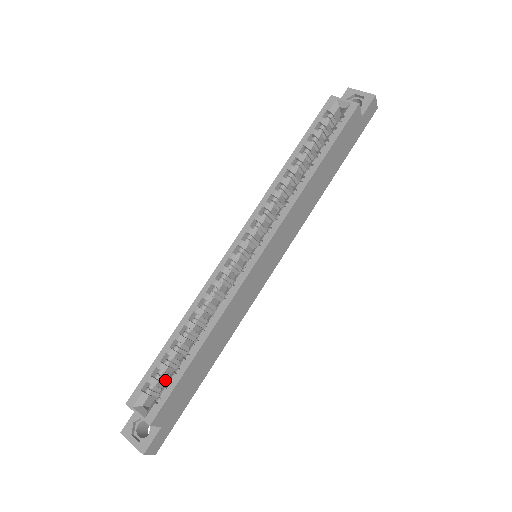
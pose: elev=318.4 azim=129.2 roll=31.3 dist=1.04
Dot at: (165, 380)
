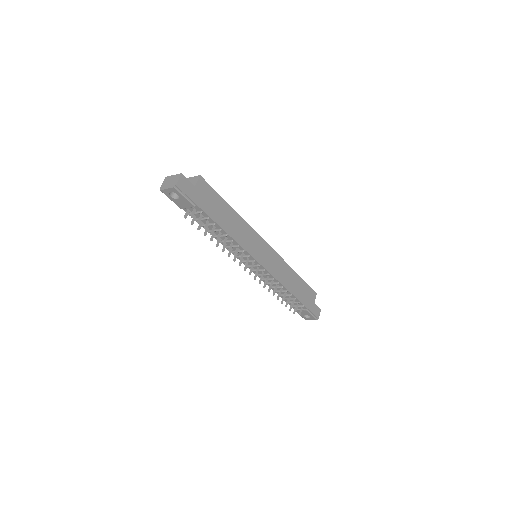
Dot at: occluded
